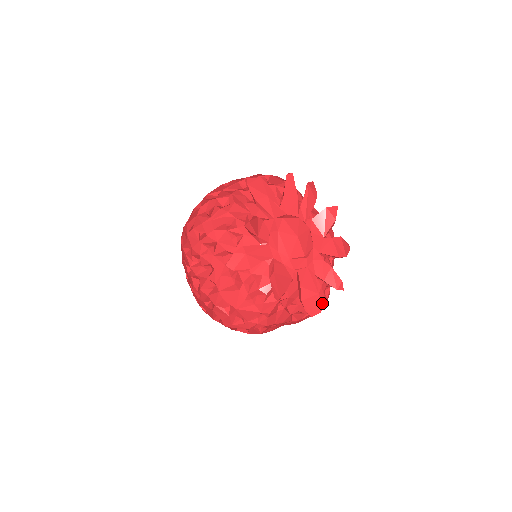
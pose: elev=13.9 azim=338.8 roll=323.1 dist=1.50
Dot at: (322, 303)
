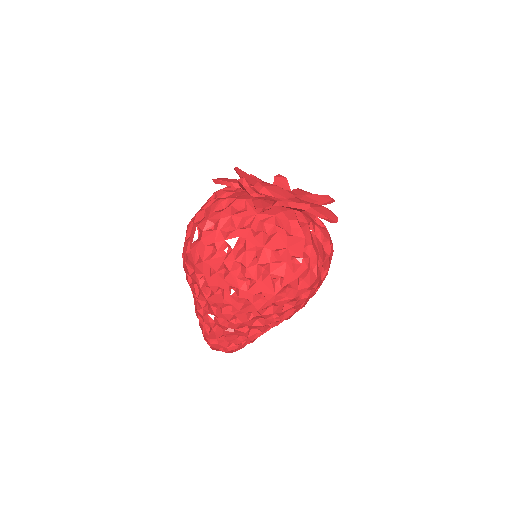
Dot at: (333, 213)
